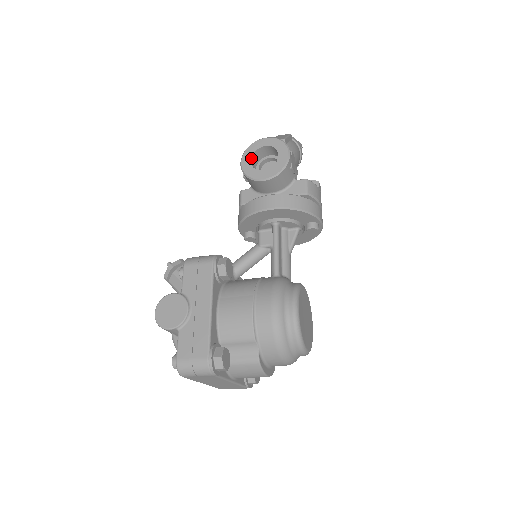
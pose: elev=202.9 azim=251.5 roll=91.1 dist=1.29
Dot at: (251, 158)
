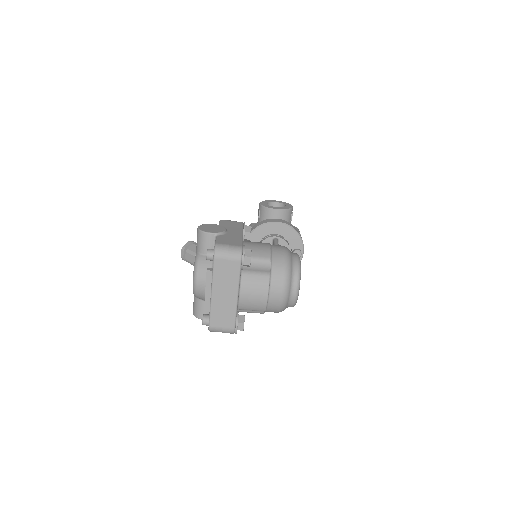
Dot at: occluded
